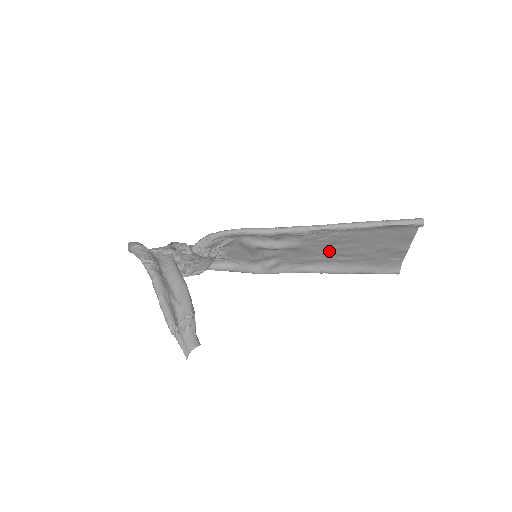
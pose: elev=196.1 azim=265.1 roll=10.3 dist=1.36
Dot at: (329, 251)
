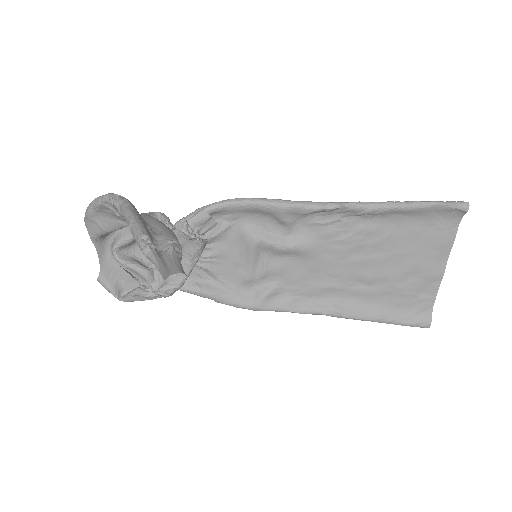
Dot at: (347, 268)
